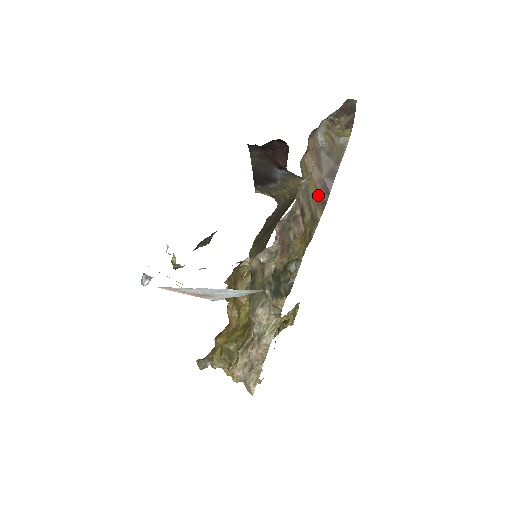
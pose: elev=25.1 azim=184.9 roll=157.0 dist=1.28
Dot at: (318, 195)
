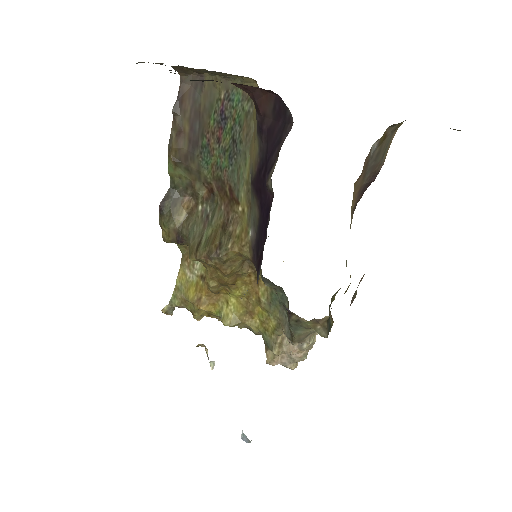
Dot at: (355, 205)
